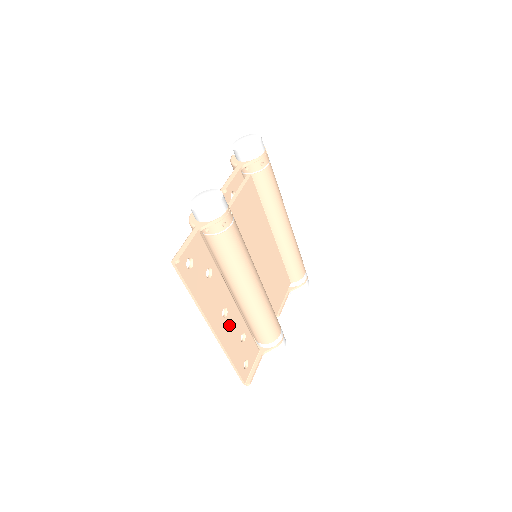
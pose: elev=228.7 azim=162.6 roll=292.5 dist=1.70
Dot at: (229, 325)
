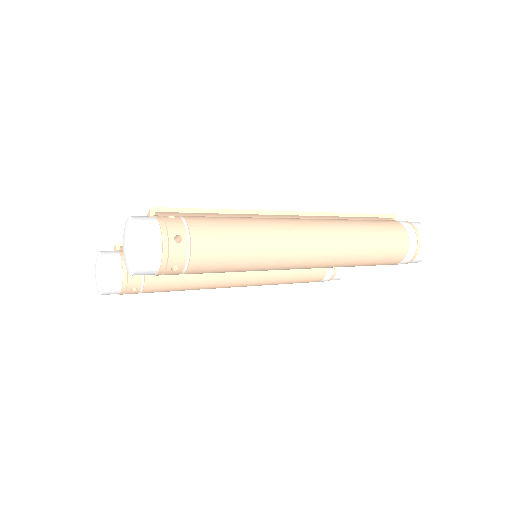
Dot at: occluded
